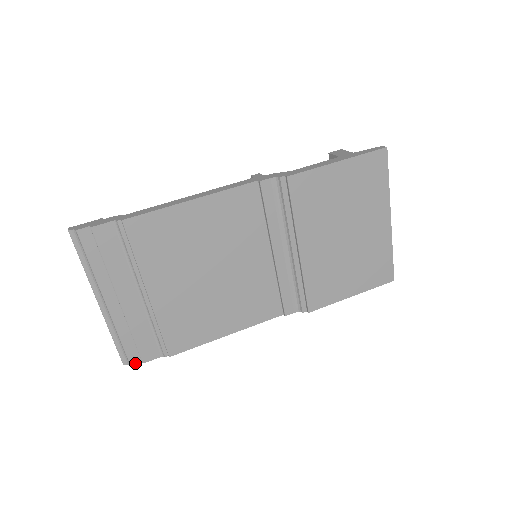
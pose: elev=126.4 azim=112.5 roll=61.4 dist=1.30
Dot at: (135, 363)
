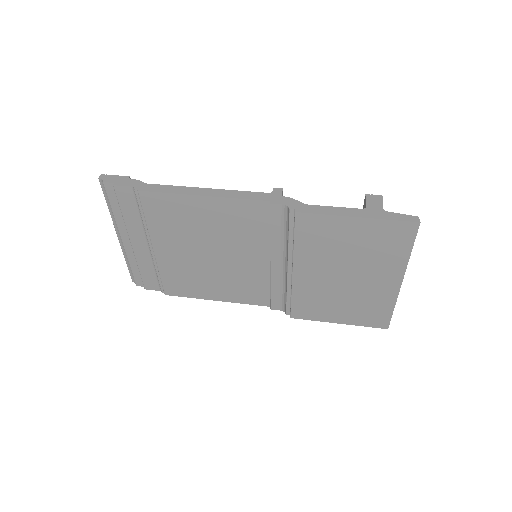
Dot at: (140, 285)
